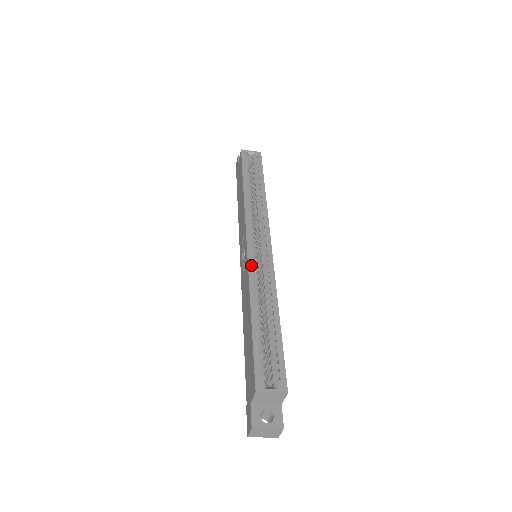
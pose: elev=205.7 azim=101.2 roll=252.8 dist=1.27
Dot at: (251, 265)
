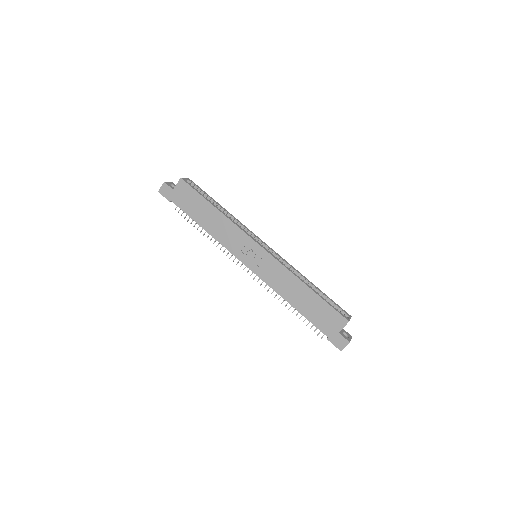
Dot at: occluded
